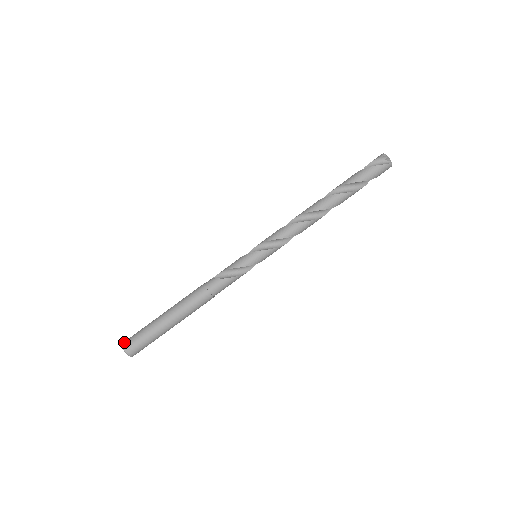
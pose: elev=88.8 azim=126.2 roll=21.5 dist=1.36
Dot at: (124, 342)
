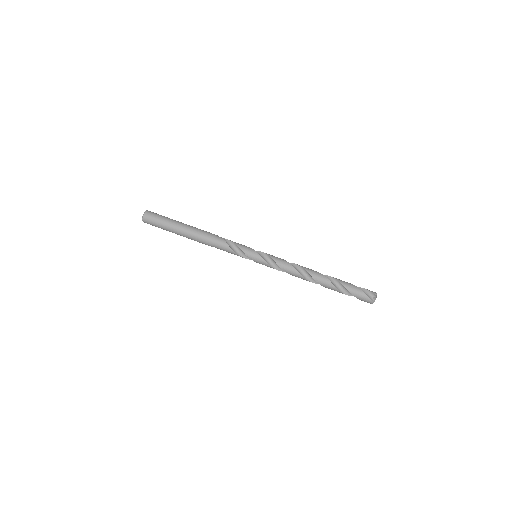
Dot at: (149, 211)
